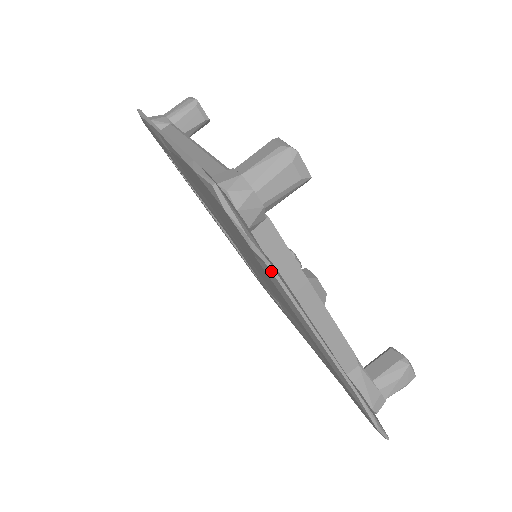
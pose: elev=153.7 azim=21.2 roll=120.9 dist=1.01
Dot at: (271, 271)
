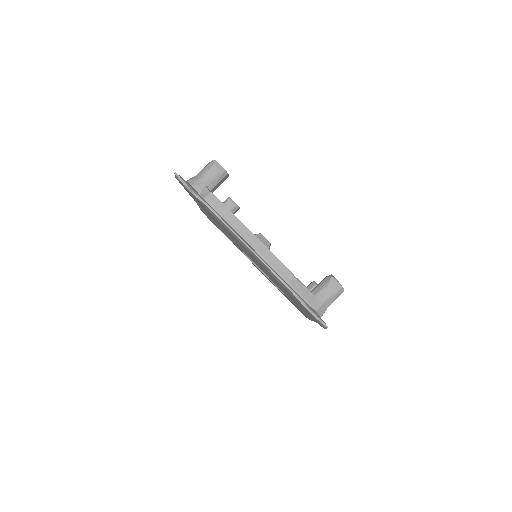
Dot at: (209, 208)
